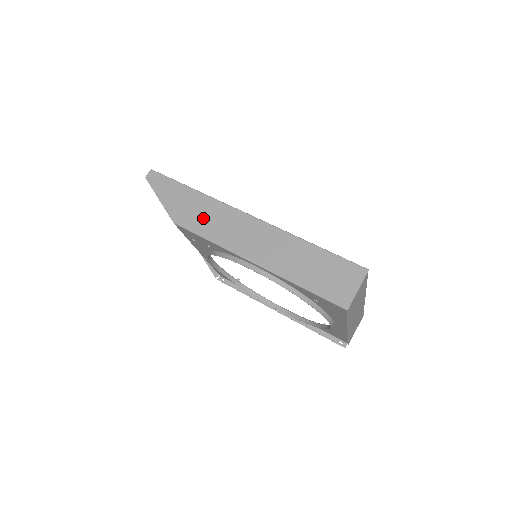
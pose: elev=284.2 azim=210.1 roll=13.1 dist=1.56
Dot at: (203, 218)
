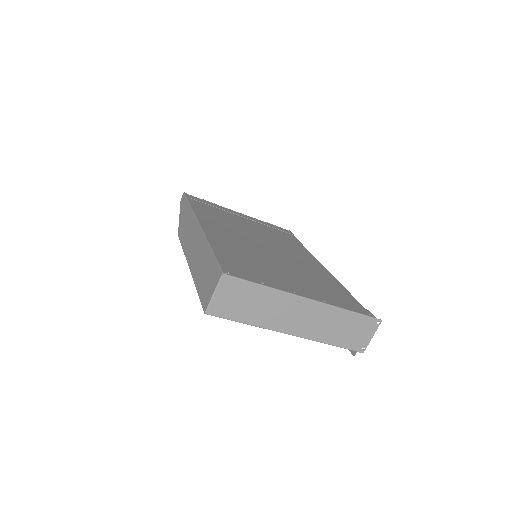
Dot at: (186, 230)
